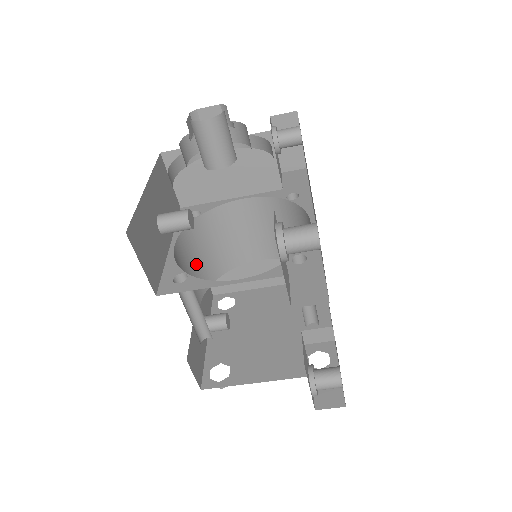
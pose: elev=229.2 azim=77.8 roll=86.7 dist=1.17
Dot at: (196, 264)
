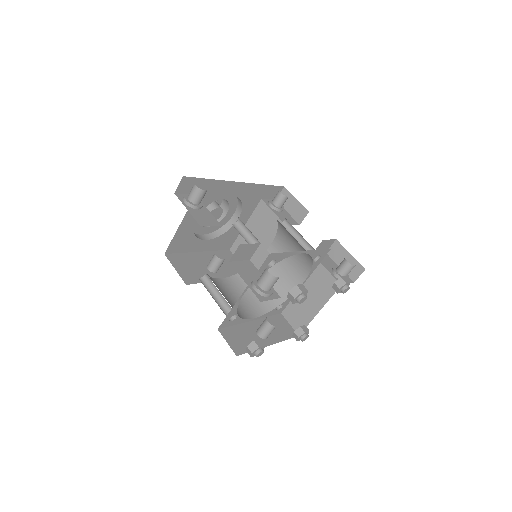
Dot at: (251, 295)
